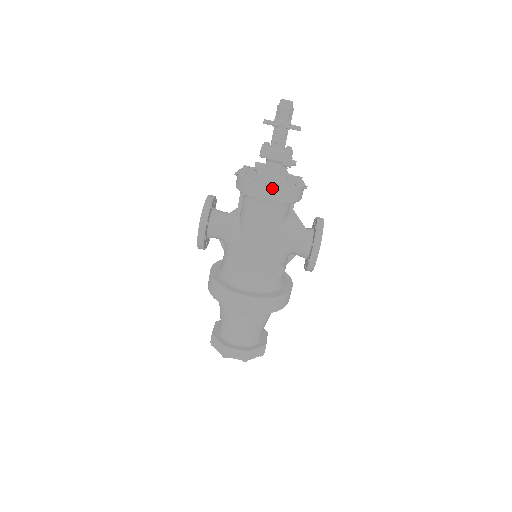
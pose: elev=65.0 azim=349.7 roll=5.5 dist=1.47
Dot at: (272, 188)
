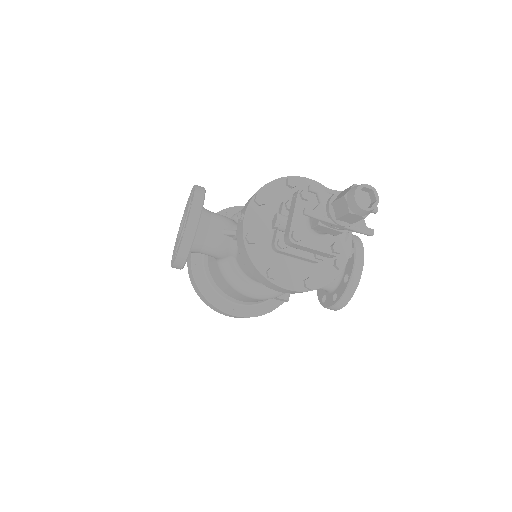
Dot at: (292, 291)
